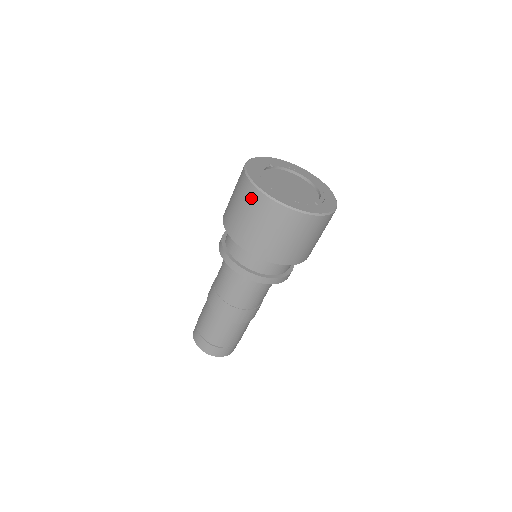
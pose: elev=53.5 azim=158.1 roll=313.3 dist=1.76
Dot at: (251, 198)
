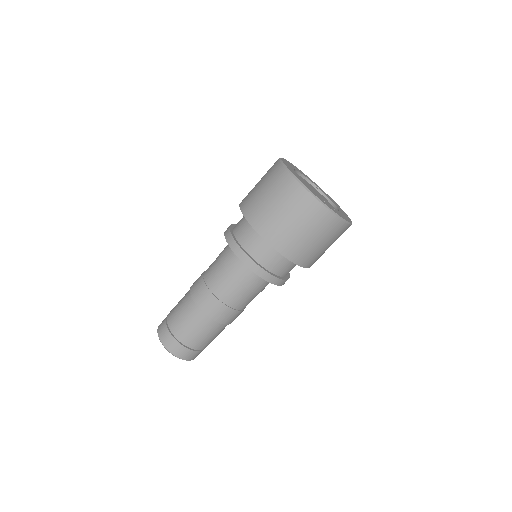
Dot at: occluded
